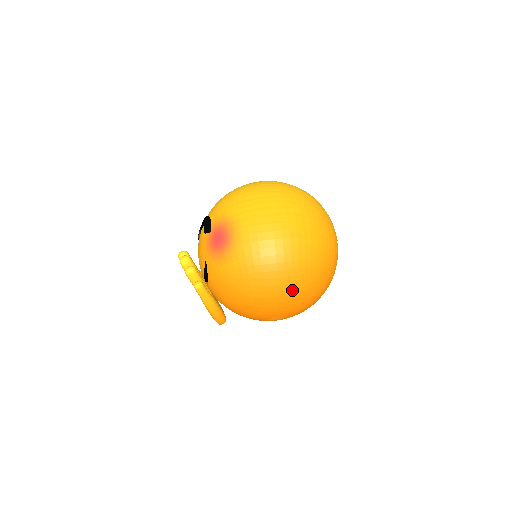
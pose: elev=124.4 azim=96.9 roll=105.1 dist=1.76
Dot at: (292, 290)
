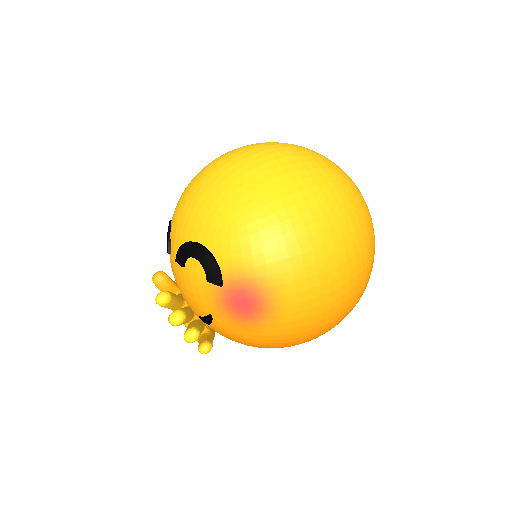
Dot at: occluded
